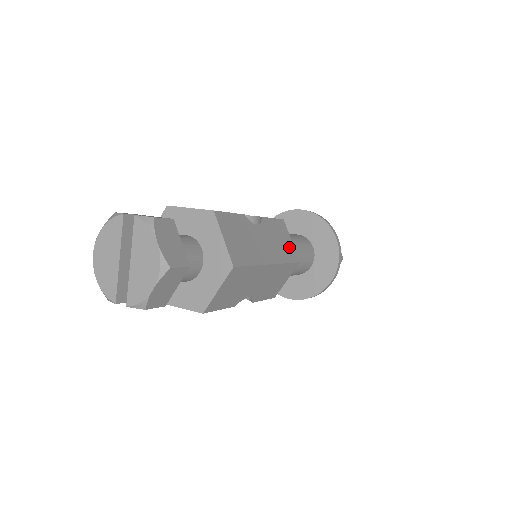
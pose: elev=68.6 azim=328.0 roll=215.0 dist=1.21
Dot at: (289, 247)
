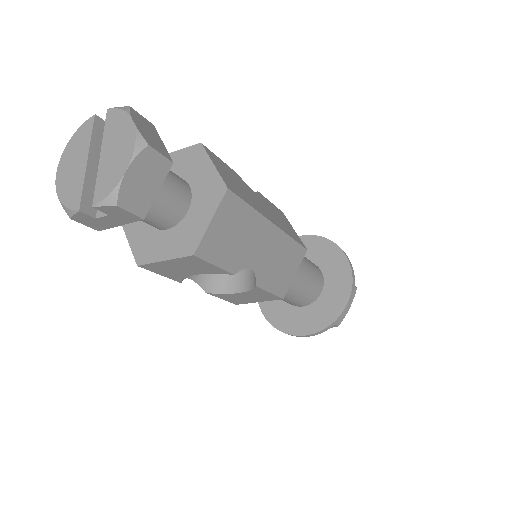
Dot at: (293, 232)
